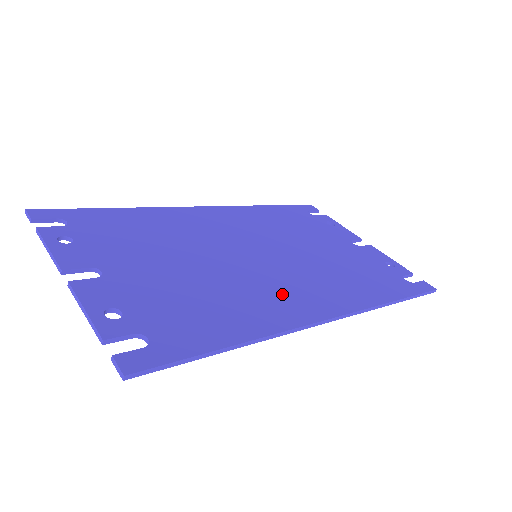
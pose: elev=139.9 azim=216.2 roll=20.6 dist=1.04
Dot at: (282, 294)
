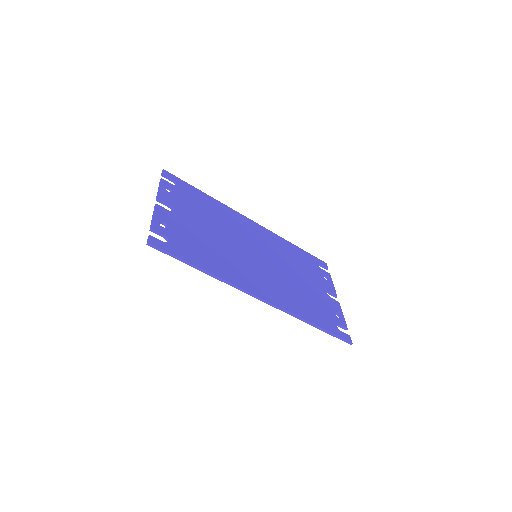
Dot at: (249, 275)
